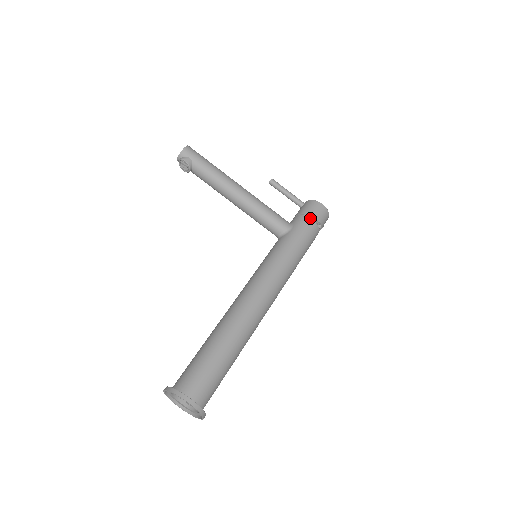
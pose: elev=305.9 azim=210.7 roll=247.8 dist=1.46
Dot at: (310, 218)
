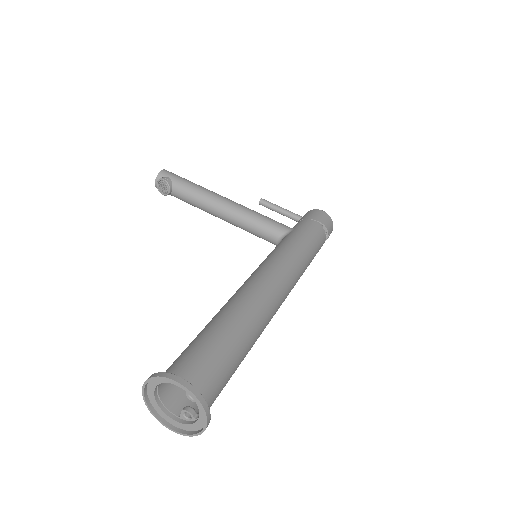
Dot at: (312, 220)
